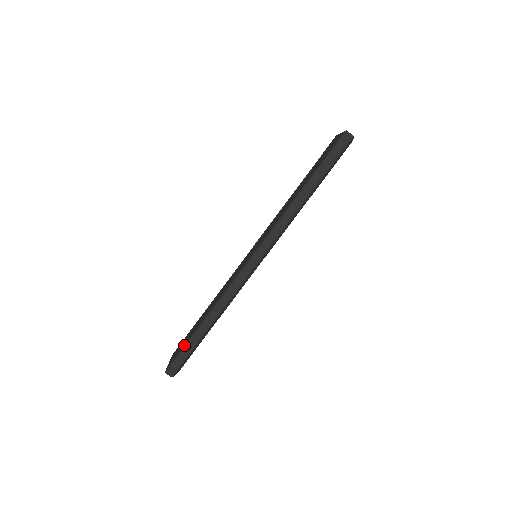
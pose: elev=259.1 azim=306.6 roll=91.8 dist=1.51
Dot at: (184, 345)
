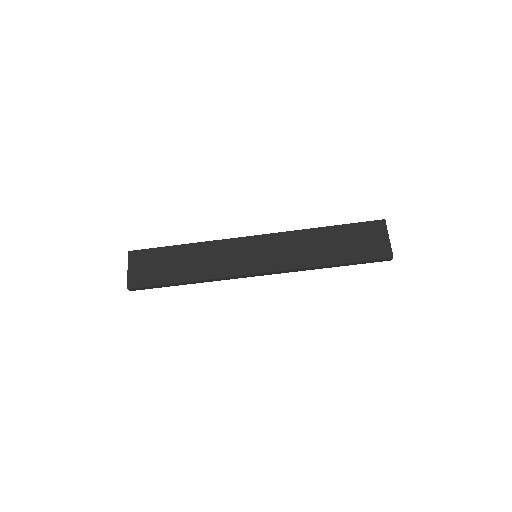
Dot at: (157, 283)
